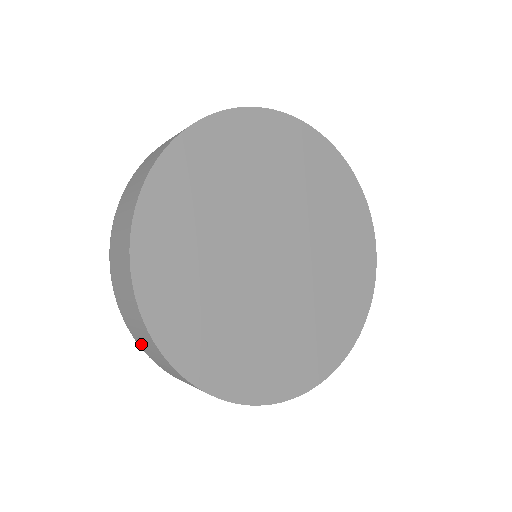
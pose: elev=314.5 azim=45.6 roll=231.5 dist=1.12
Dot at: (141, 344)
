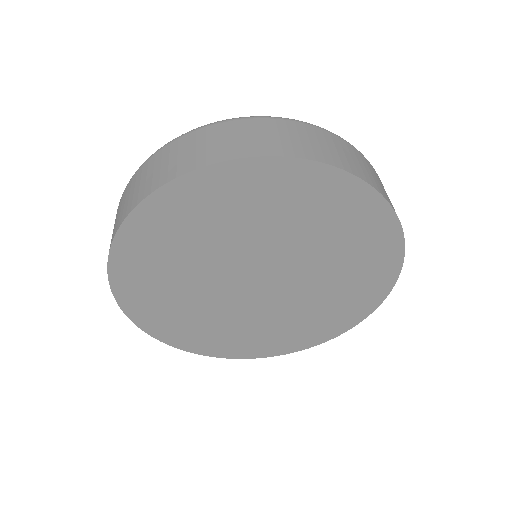
Dot at: occluded
